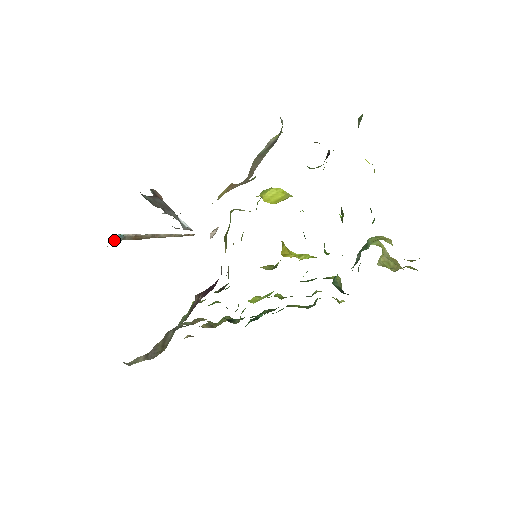
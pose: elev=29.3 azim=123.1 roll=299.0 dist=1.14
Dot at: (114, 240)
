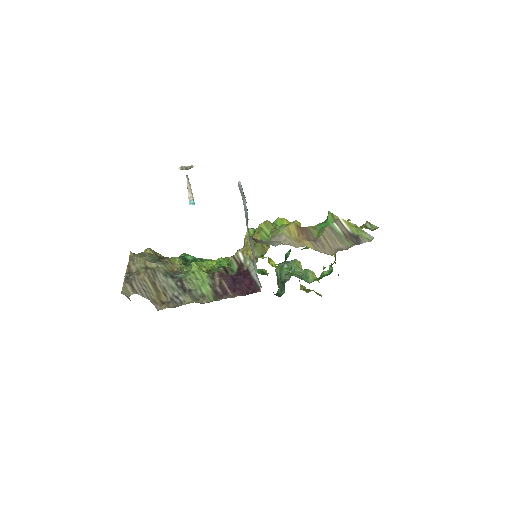
Dot at: occluded
